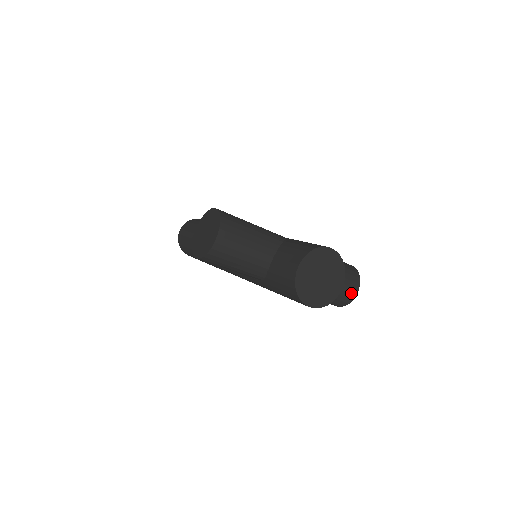
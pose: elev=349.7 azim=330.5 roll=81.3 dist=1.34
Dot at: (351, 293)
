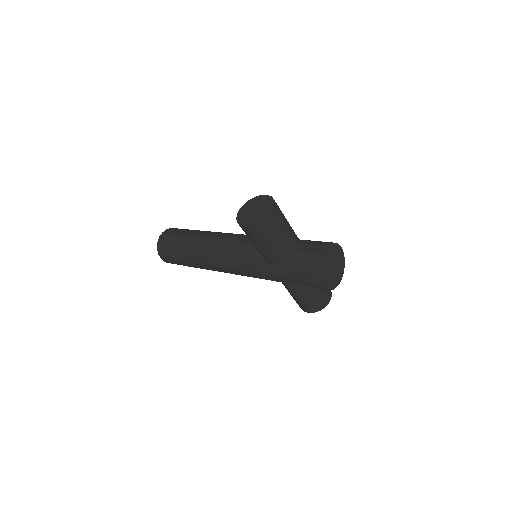
Dot at: (326, 301)
